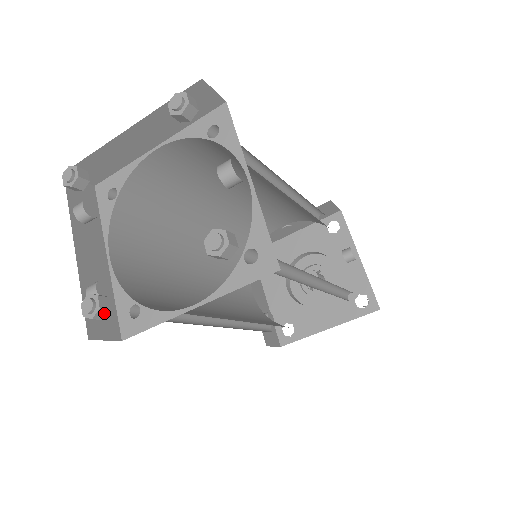
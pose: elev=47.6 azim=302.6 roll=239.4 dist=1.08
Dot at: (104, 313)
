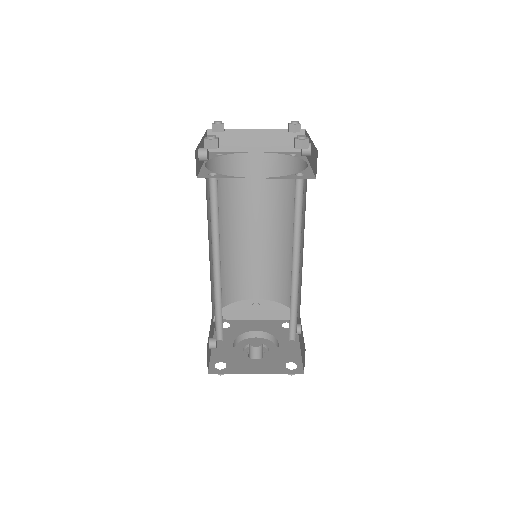
Dot at: (215, 145)
